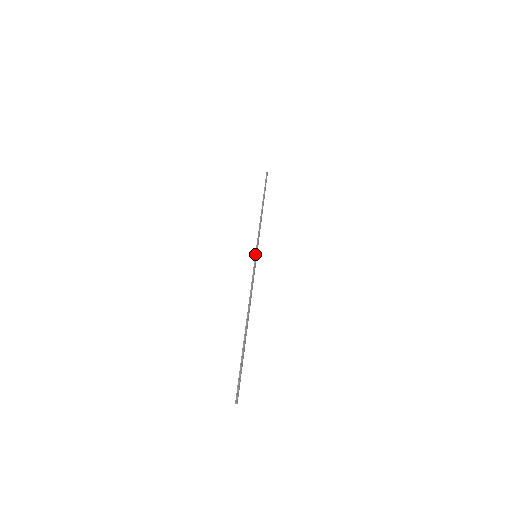
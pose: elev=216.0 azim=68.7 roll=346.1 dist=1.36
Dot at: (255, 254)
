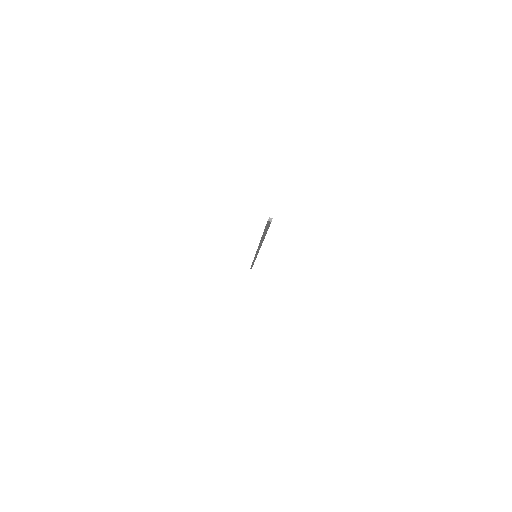
Dot at: occluded
